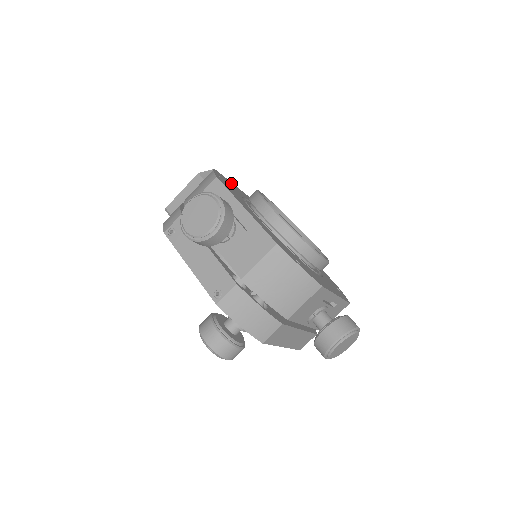
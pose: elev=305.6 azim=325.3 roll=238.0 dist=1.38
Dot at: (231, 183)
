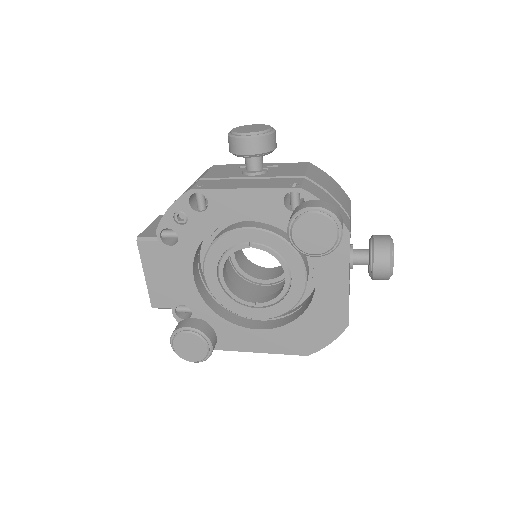
Dot at: occluded
